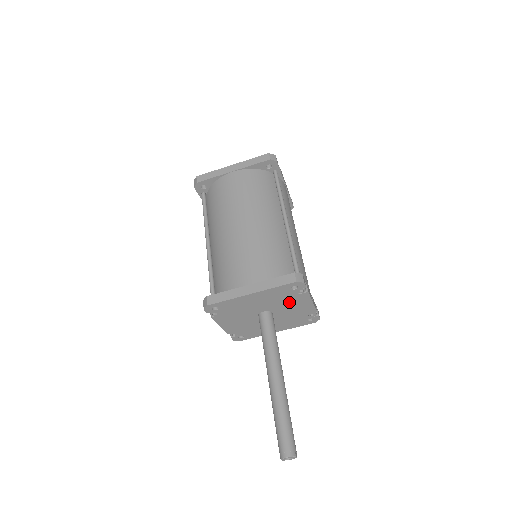
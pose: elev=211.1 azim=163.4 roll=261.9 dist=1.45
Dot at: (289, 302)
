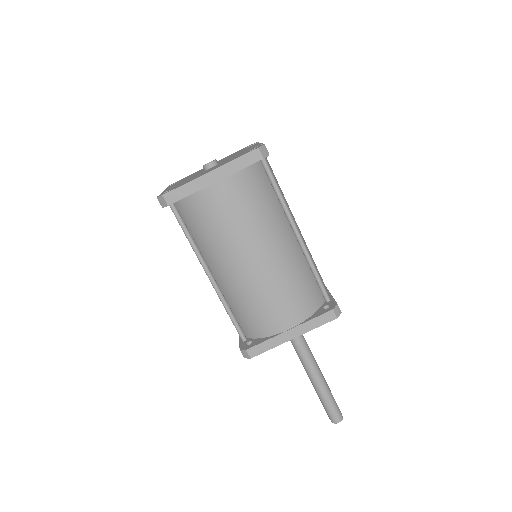
Dot at: occluded
